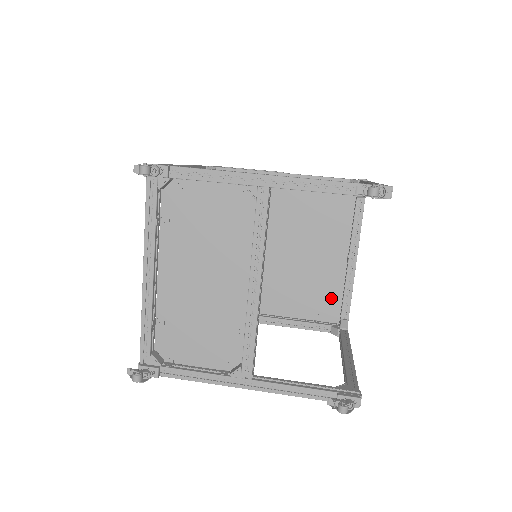
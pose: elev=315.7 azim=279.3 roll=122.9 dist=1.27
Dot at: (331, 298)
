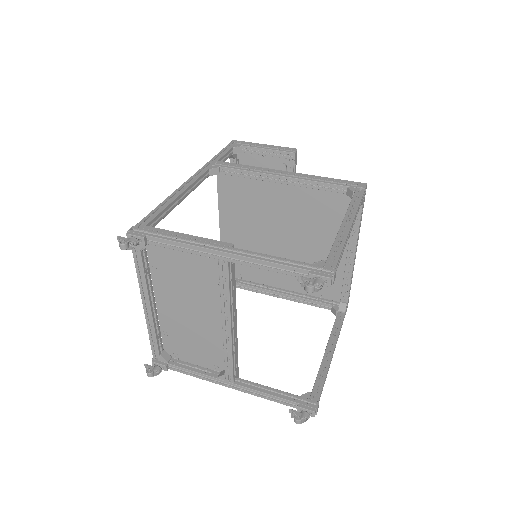
Dot at: occluded
